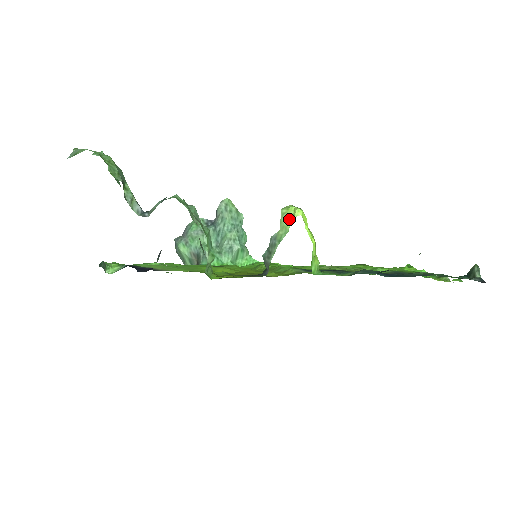
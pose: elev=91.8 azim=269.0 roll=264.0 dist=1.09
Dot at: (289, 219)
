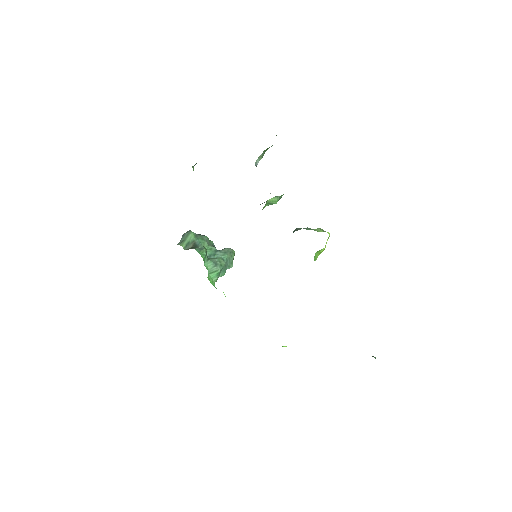
Dot at: (323, 231)
